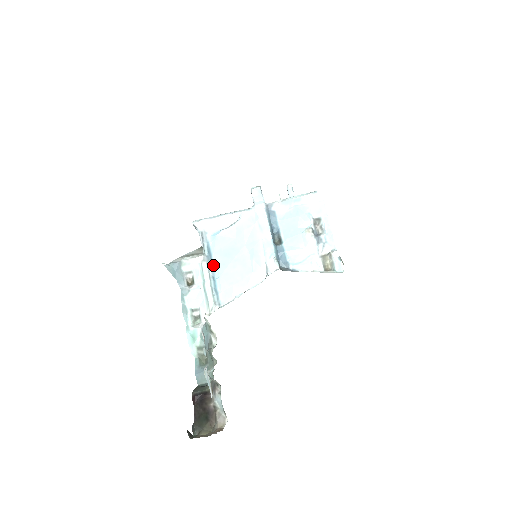
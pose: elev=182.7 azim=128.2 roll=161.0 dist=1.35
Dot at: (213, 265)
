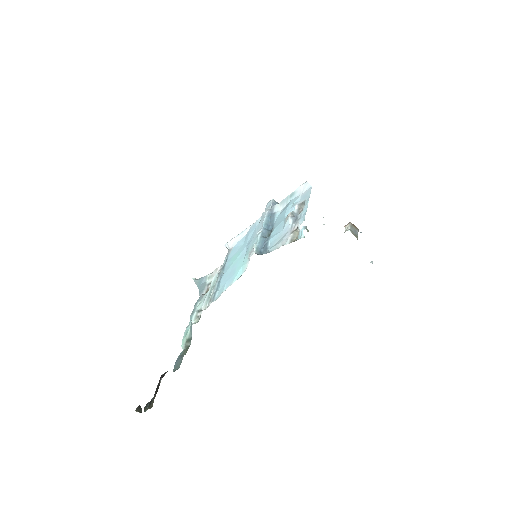
Dot at: occluded
